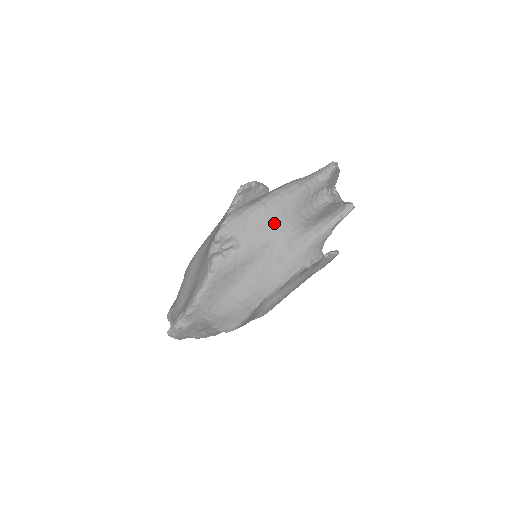
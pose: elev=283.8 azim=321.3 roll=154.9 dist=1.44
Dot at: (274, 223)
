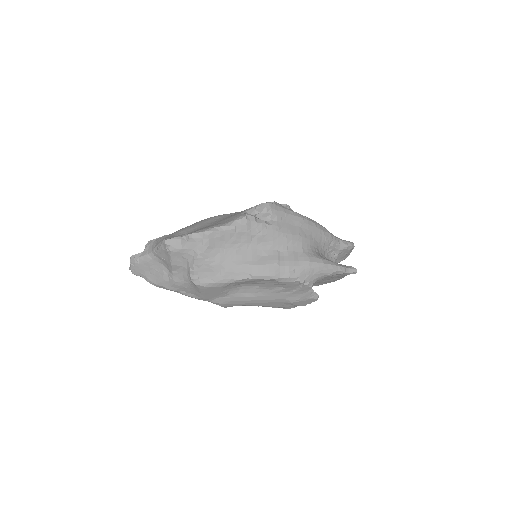
Dot at: (302, 234)
